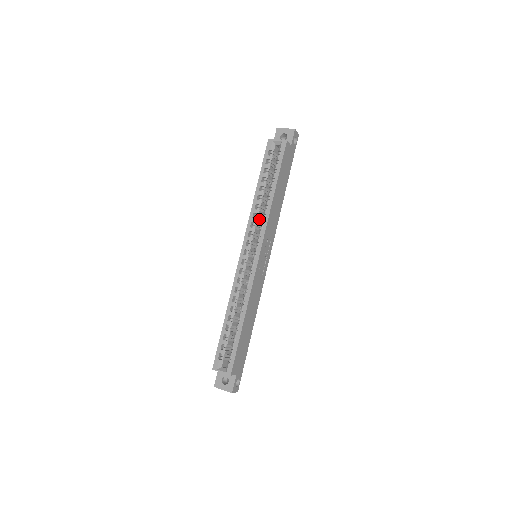
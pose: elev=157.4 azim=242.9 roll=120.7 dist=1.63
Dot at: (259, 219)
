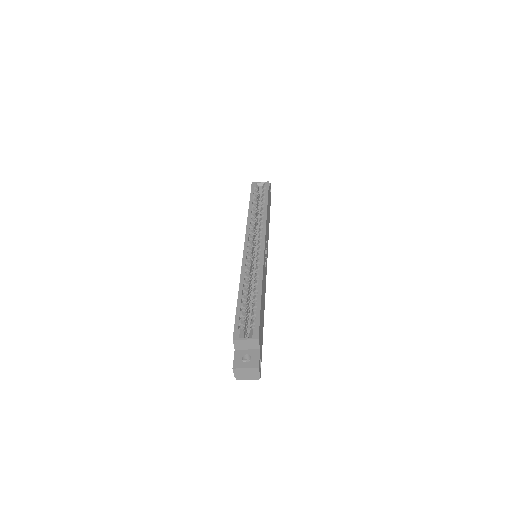
Dot at: (255, 228)
